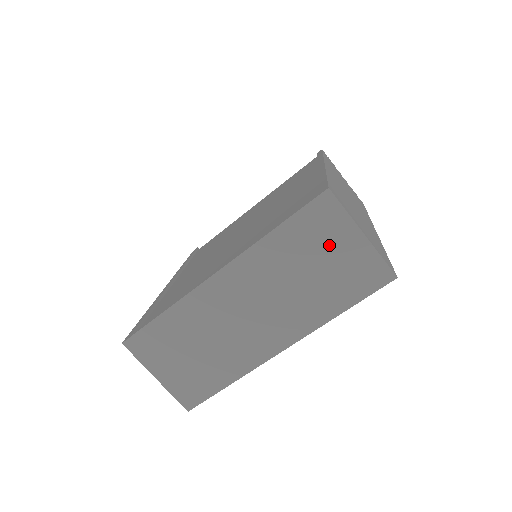
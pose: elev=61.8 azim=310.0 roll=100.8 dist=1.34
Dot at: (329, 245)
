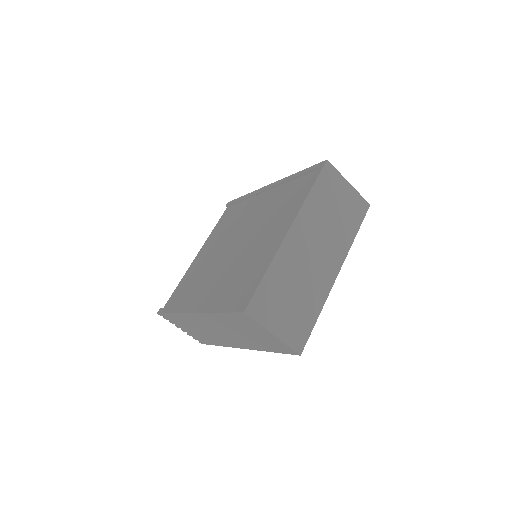
Dot at: (337, 193)
